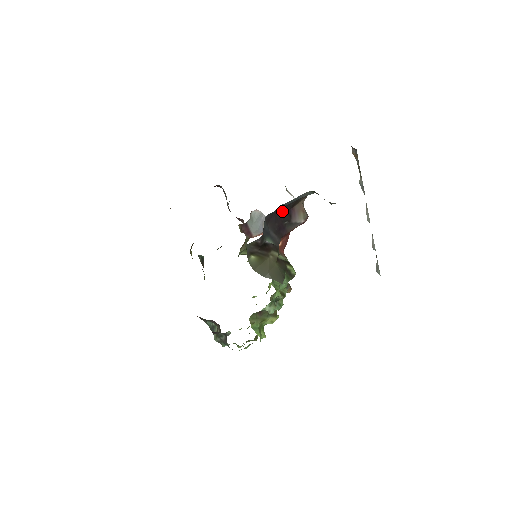
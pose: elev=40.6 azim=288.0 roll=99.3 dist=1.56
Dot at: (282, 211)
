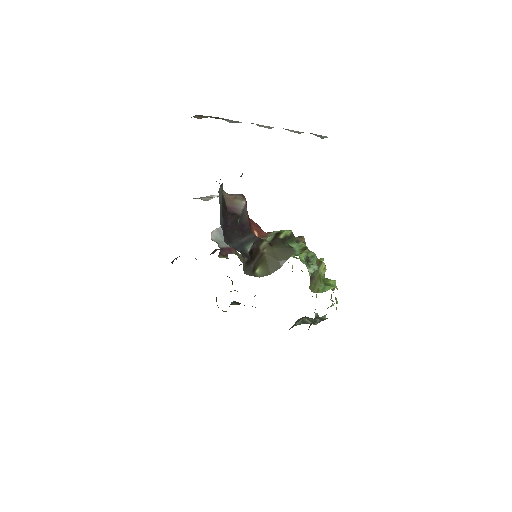
Dot at: (226, 222)
